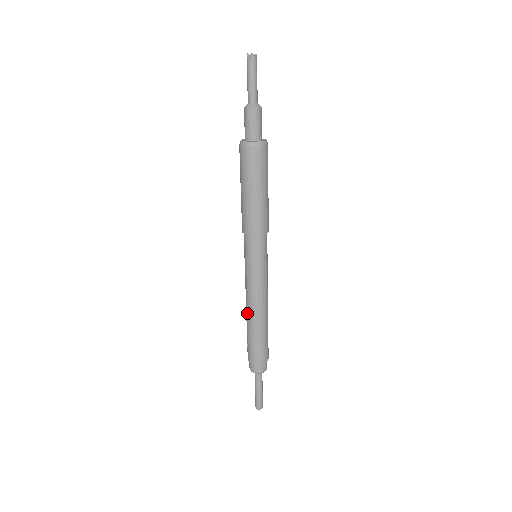
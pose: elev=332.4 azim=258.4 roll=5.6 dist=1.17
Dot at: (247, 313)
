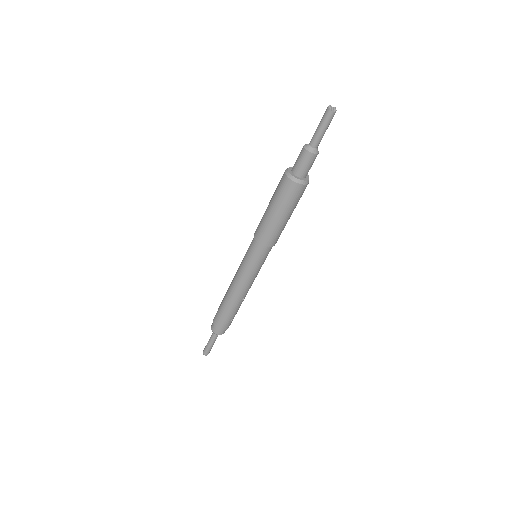
Dot at: occluded
